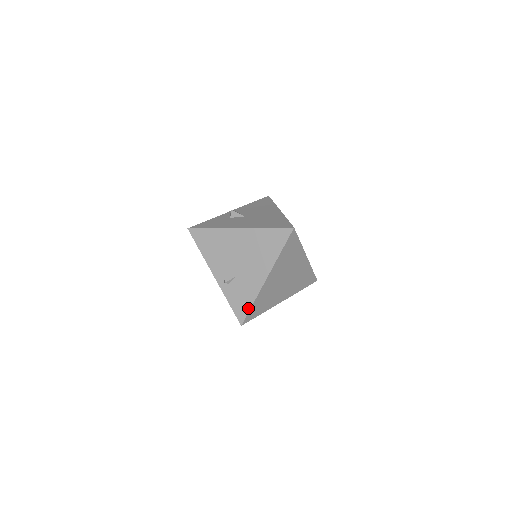
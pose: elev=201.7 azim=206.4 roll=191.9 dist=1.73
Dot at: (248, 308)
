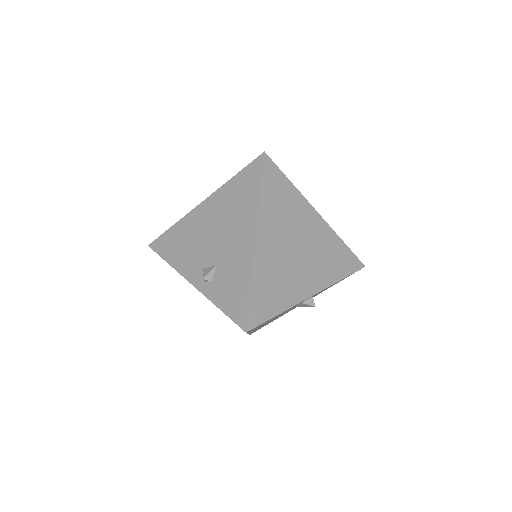
Dot at: (246, 298)
